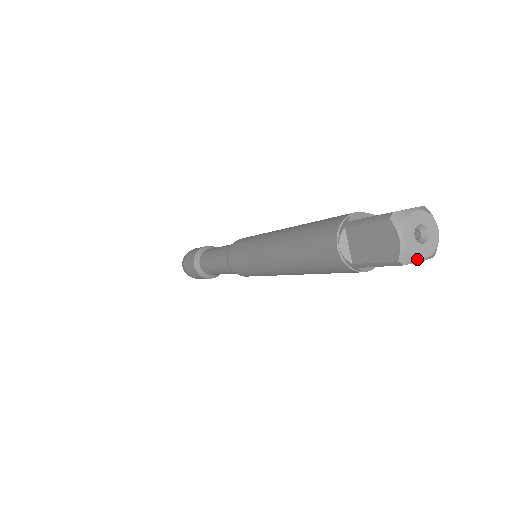
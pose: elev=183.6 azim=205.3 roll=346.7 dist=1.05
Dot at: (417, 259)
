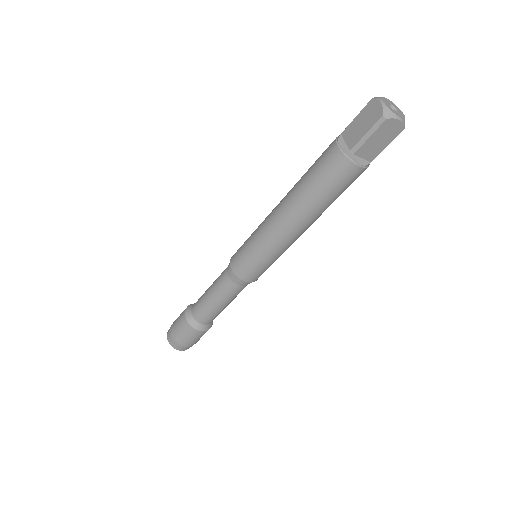
Dot at: (394, 115)
